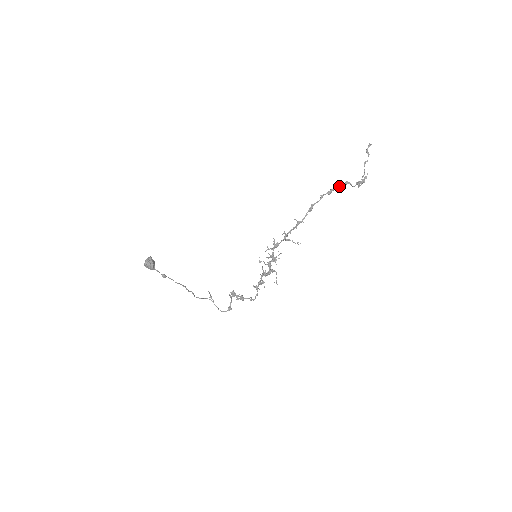
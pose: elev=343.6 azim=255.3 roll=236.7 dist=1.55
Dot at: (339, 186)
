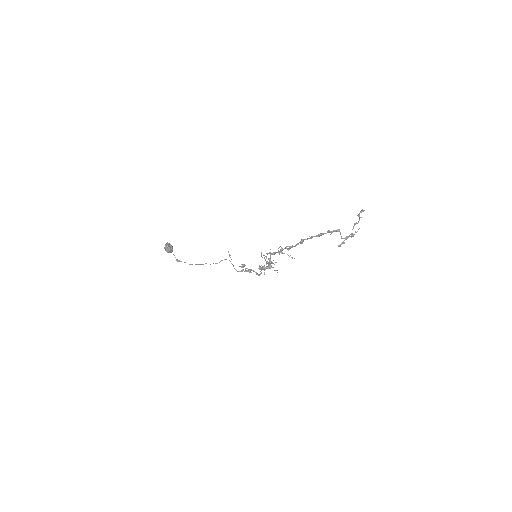
Dot at: (329, 232)
